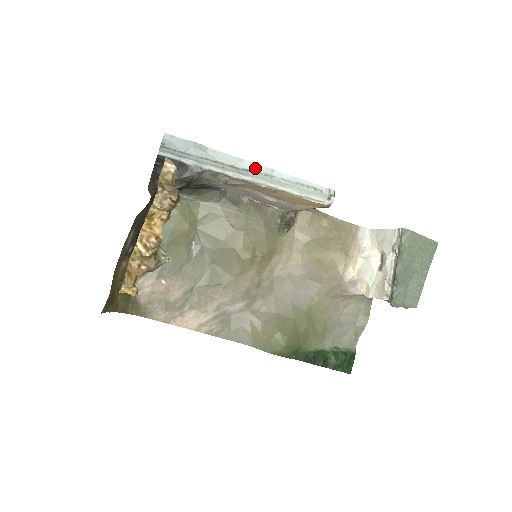
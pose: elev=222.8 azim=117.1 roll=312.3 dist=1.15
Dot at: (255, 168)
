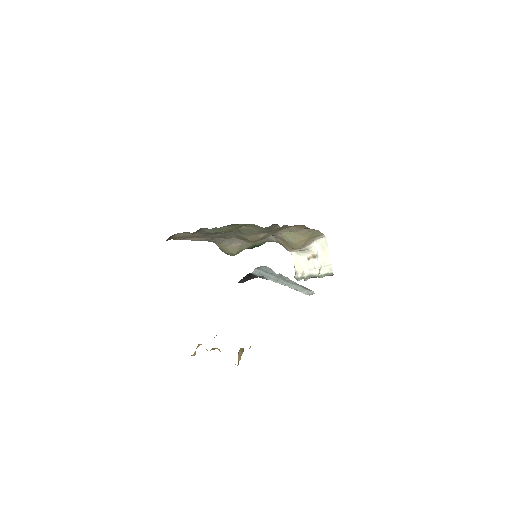
Dot at: (292, 282)
